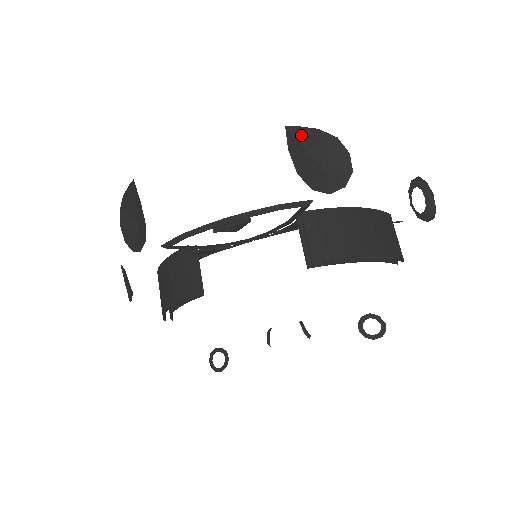
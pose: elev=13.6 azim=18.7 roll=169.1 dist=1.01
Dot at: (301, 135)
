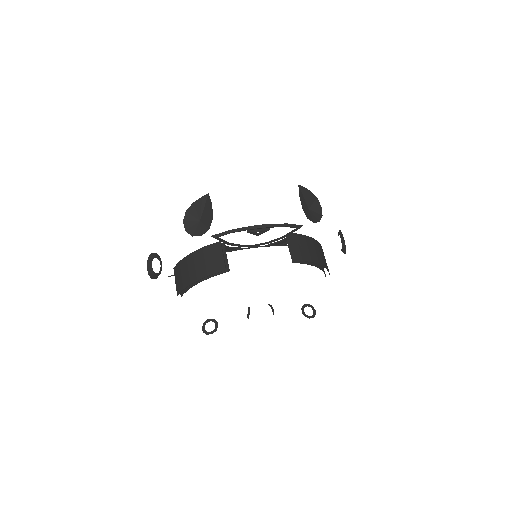
Dot at: (303, 191)
